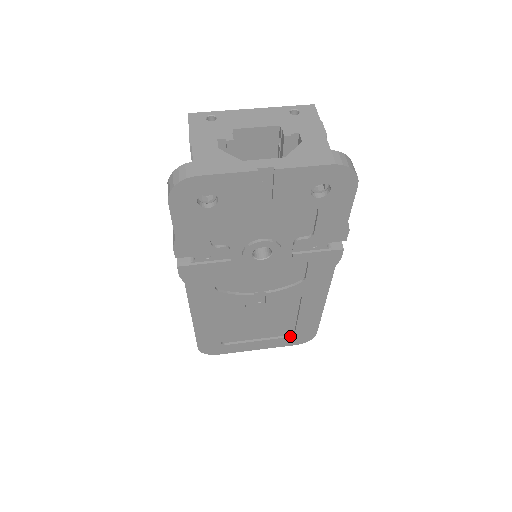
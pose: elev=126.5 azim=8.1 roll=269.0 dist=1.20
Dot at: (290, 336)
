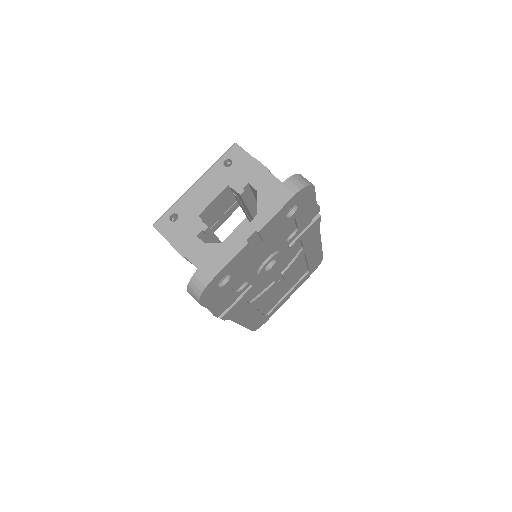
Dot at: (307, 273)
